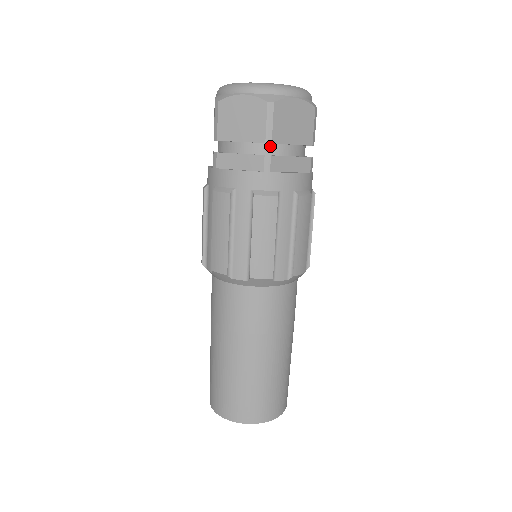
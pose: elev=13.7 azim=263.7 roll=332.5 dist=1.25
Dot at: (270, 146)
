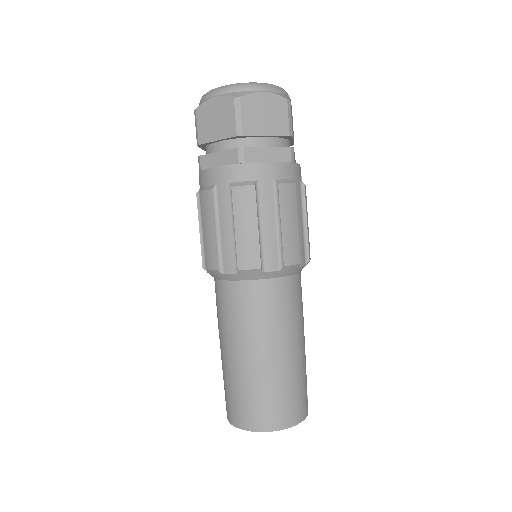
Dot at: (245, 140)
